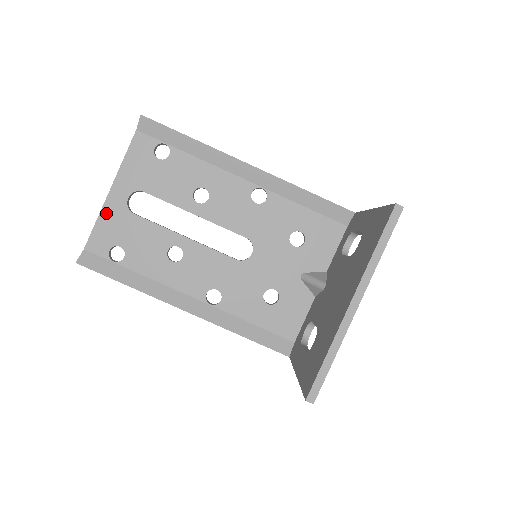
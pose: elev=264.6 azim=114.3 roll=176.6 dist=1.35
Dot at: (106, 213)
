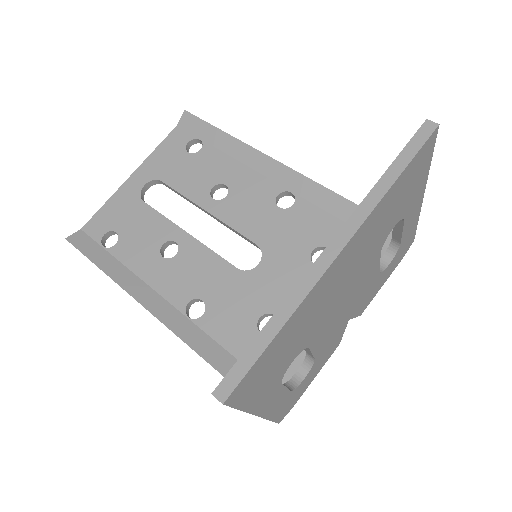
Dot at: (117, 197)
